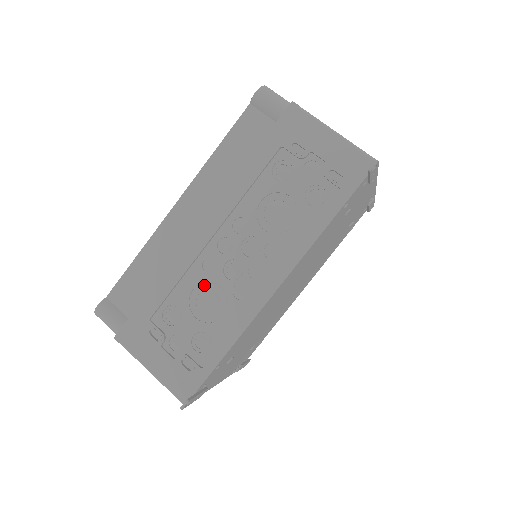
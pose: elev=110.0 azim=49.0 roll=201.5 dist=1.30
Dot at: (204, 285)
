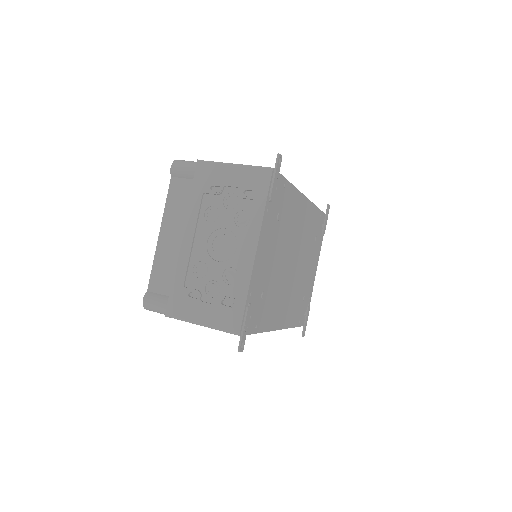
Dot at: occluded
